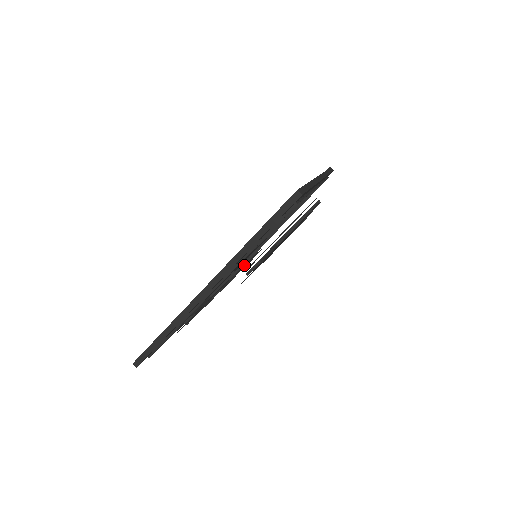
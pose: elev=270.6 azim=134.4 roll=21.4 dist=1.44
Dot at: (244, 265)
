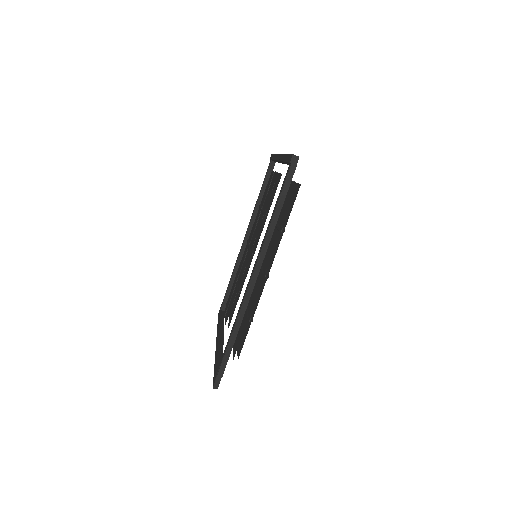
Dot at: (253, 254)
